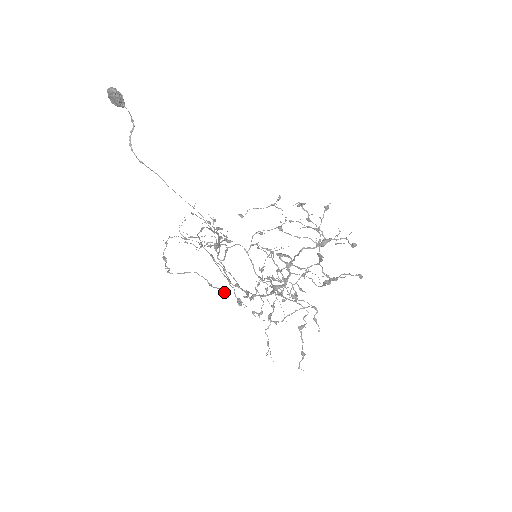
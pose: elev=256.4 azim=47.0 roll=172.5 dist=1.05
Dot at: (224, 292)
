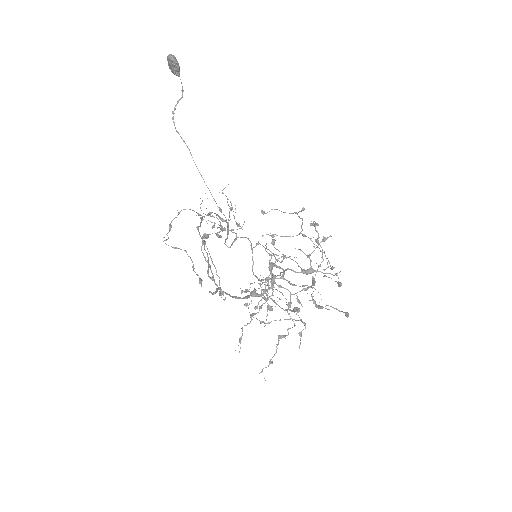
Dot at: (200, 280)
